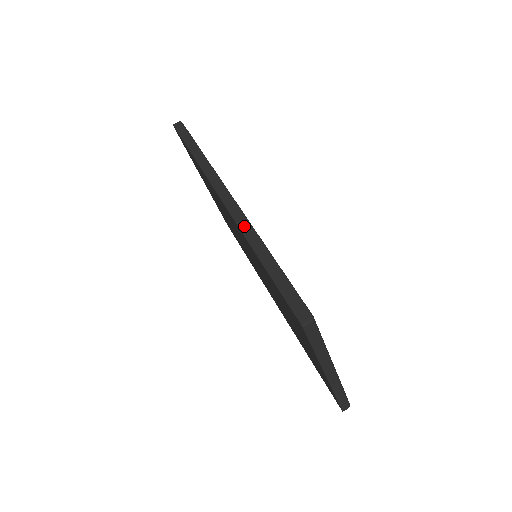
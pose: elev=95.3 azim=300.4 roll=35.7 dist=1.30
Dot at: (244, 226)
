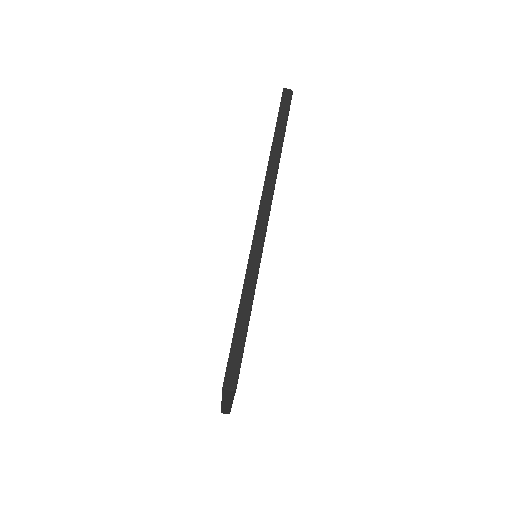
Dot at: (254, 257)
